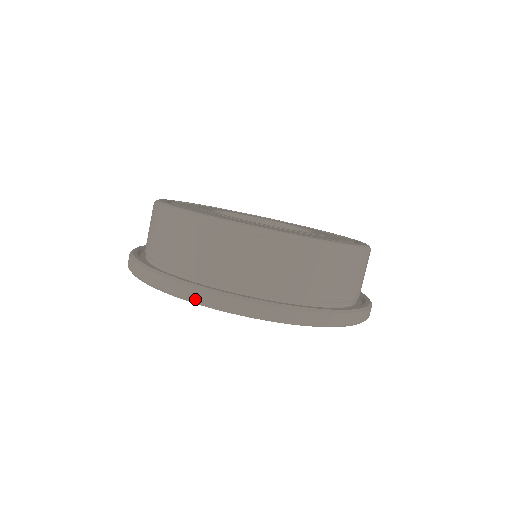
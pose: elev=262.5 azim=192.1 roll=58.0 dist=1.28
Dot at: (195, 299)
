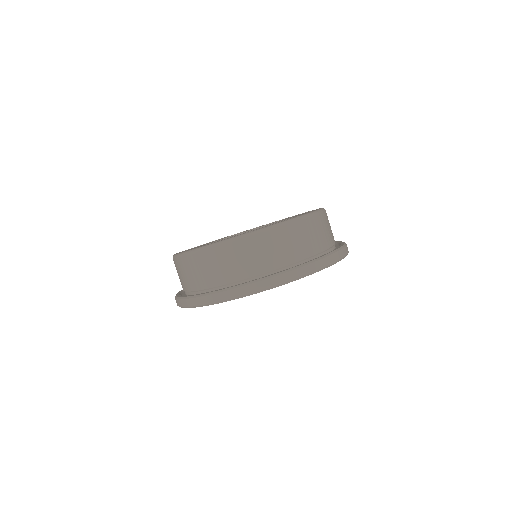
Dot at: (259, 289)
